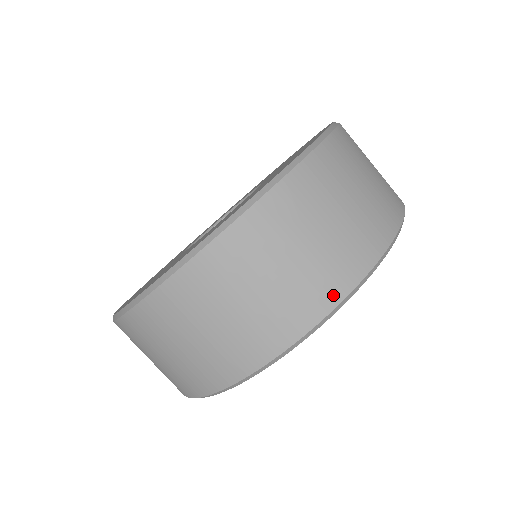
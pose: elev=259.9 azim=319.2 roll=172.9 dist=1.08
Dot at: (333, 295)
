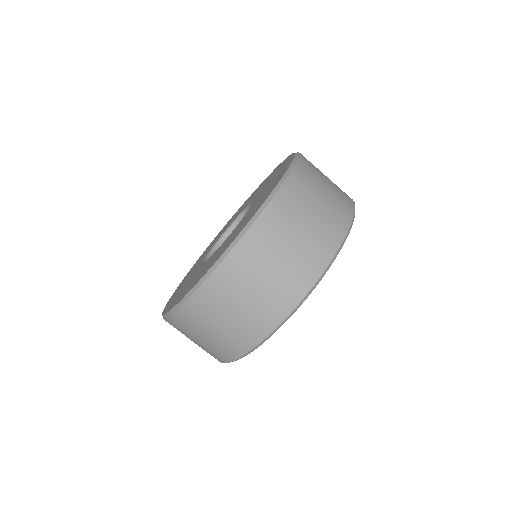
Dot at: (350, 205)
